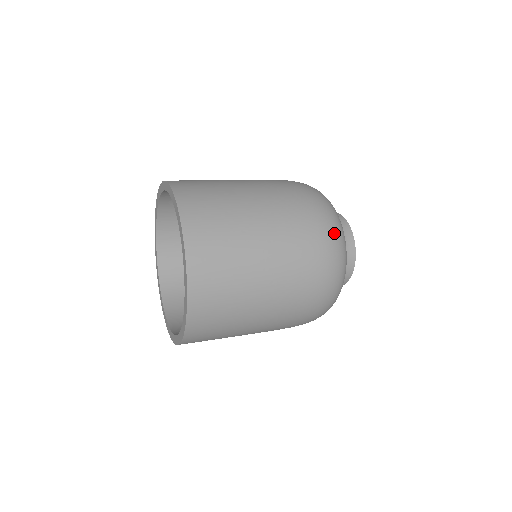
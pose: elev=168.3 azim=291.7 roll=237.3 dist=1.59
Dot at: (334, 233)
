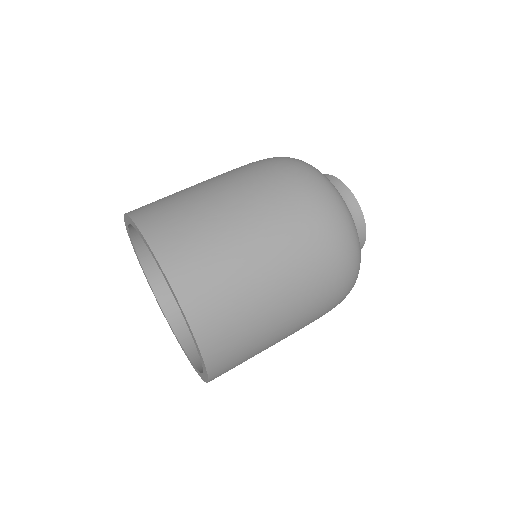
Dot at: (351, 288)
